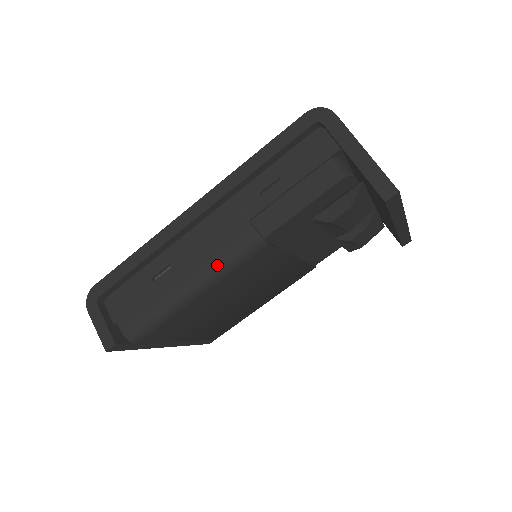
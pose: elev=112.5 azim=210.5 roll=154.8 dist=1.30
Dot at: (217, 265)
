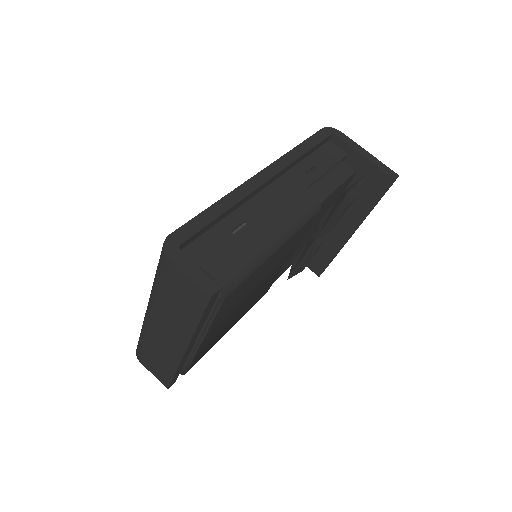
Dot at: (295, 218)
